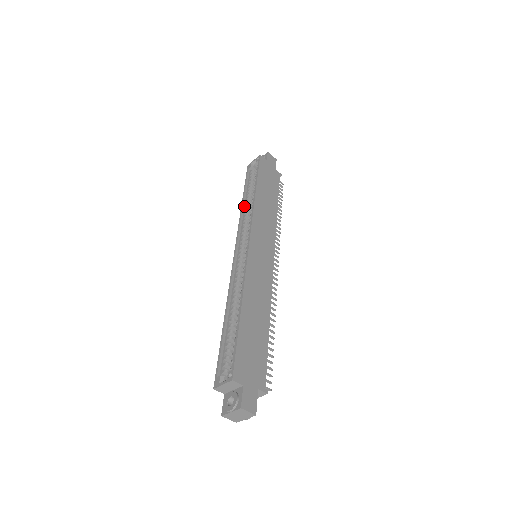
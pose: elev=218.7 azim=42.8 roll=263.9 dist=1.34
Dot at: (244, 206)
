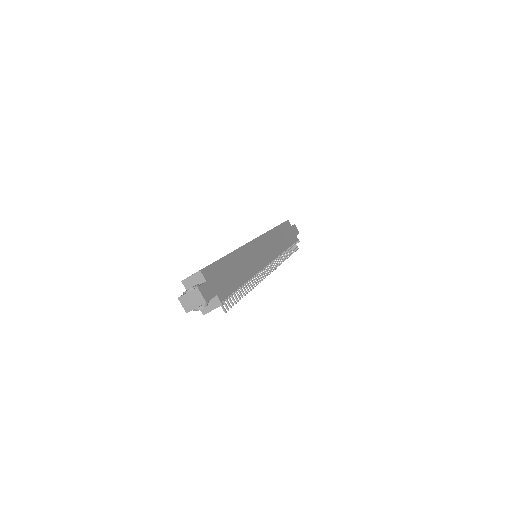
Dot at: occluded
